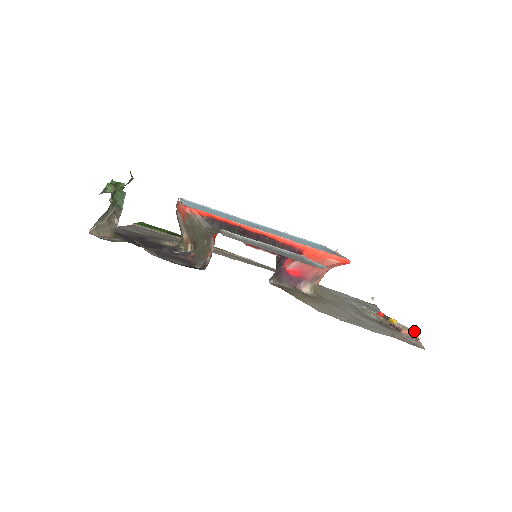
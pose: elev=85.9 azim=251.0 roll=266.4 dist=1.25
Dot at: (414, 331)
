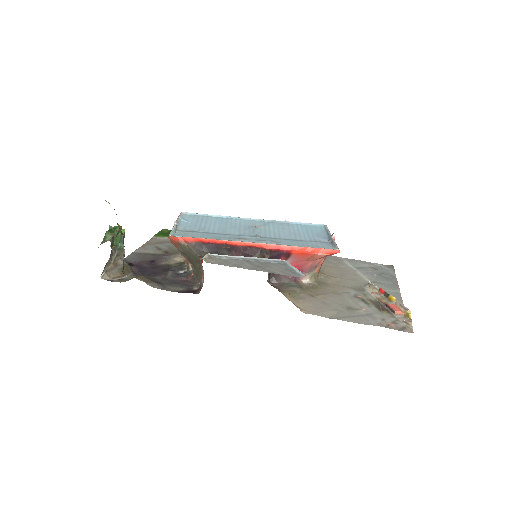
Dot at: (408, 310)
